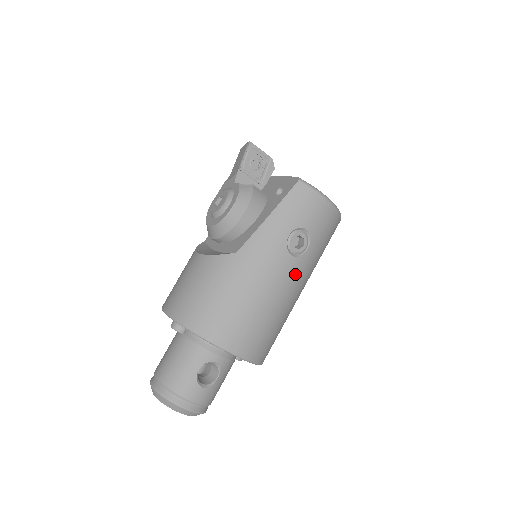
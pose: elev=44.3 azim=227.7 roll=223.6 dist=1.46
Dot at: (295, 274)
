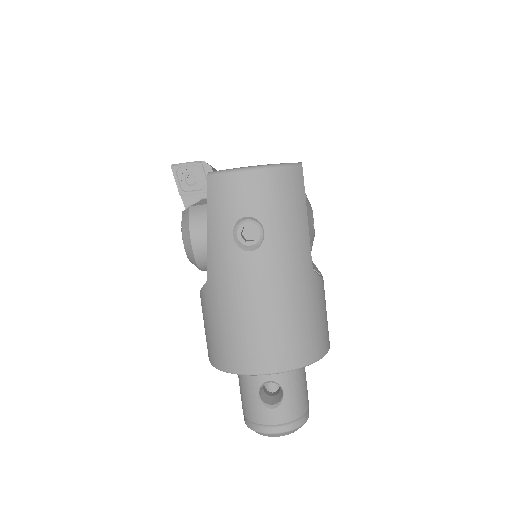
Dot at: (270, 265)
